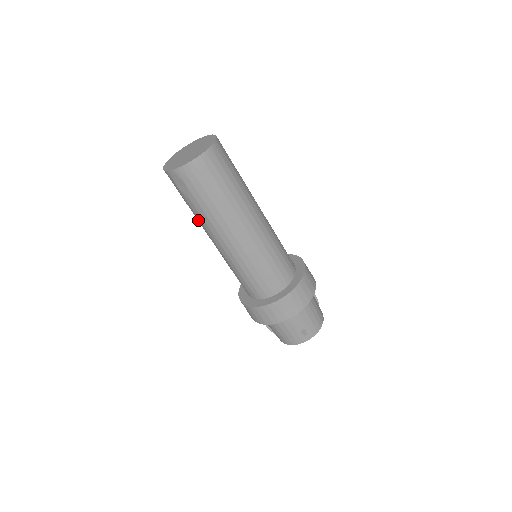
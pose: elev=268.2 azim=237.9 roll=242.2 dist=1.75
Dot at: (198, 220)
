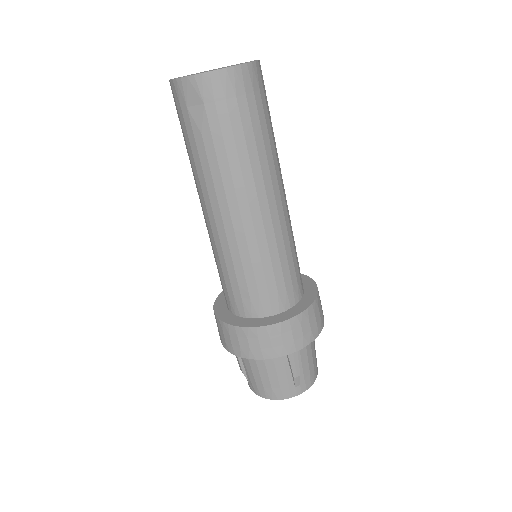
Dot at: (198, 174)
